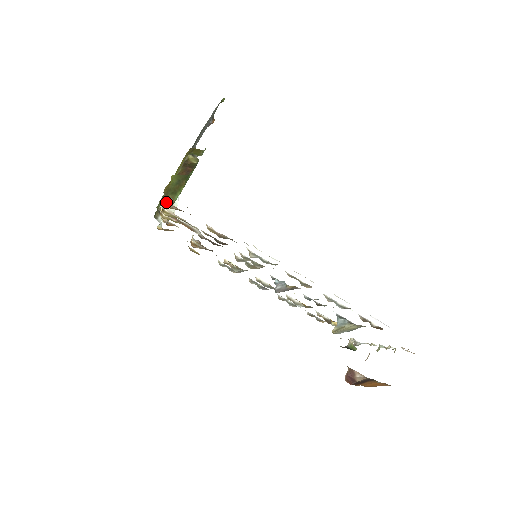
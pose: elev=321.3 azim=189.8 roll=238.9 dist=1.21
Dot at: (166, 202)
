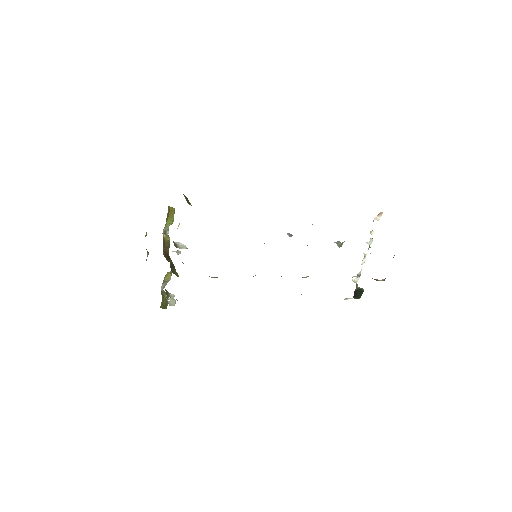
Dot at: (189, 204)
